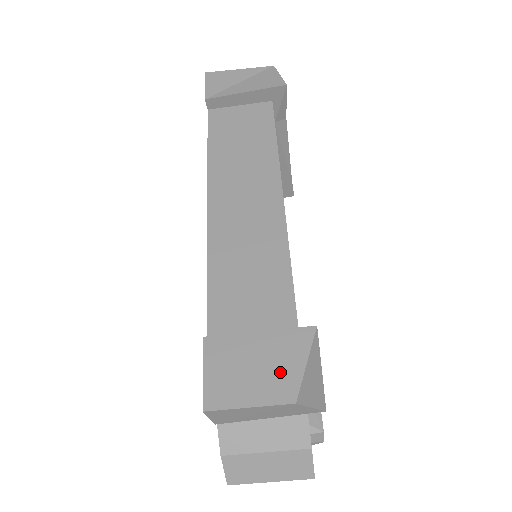
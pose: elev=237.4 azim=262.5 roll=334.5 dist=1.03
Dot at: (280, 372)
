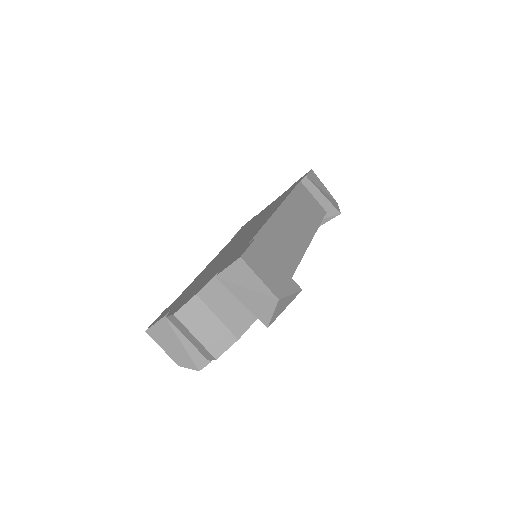
Dot at: (279, 284)
